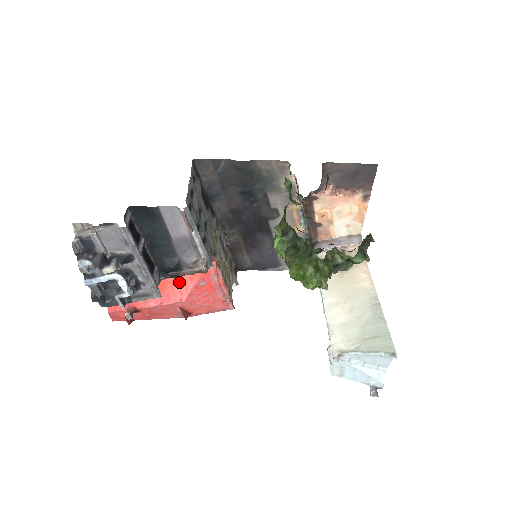
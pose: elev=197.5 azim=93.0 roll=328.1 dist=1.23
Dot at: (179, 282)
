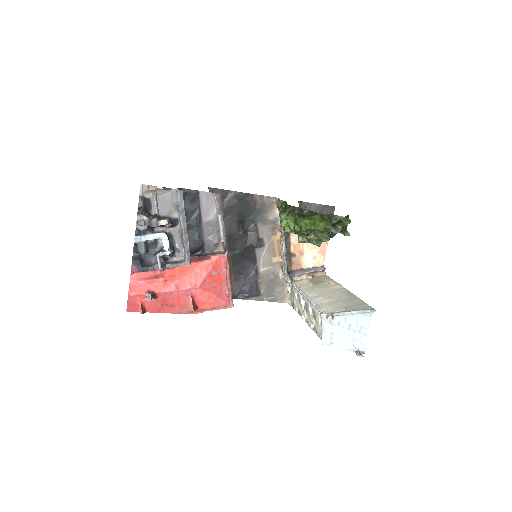
Dot at: (196, 270)
